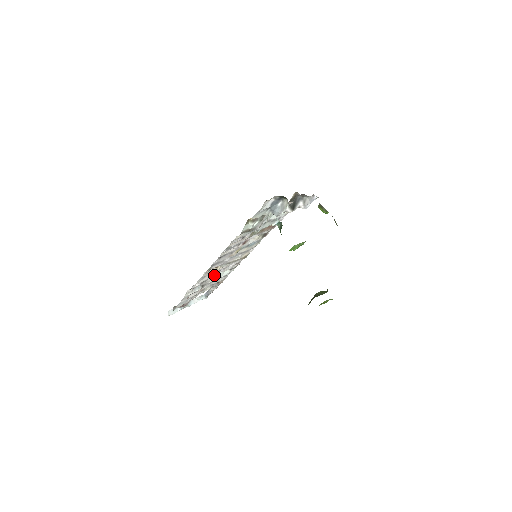
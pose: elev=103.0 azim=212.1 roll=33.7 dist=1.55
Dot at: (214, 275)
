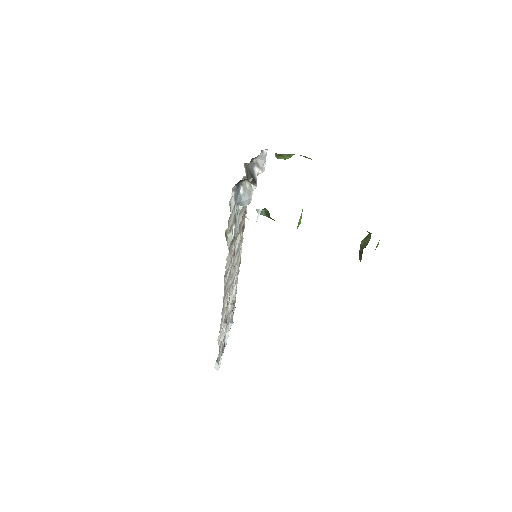
Dot at: occluded
